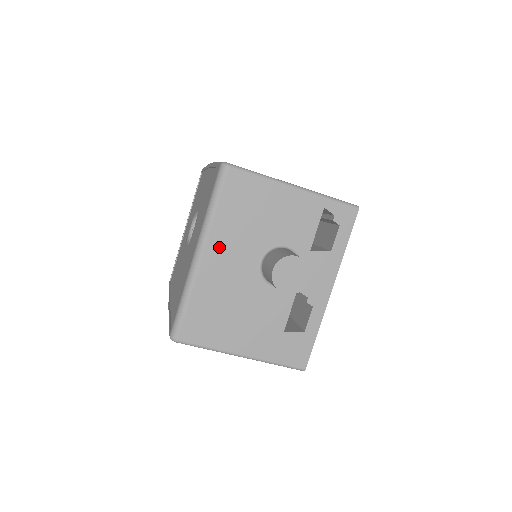
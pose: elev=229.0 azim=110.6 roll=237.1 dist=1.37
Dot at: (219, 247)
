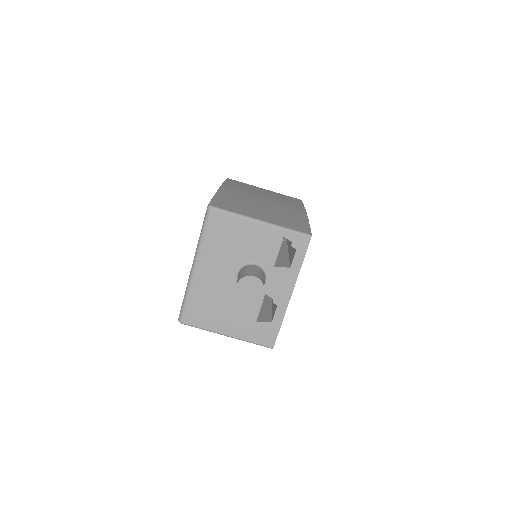
Dot at: (208, 263)
